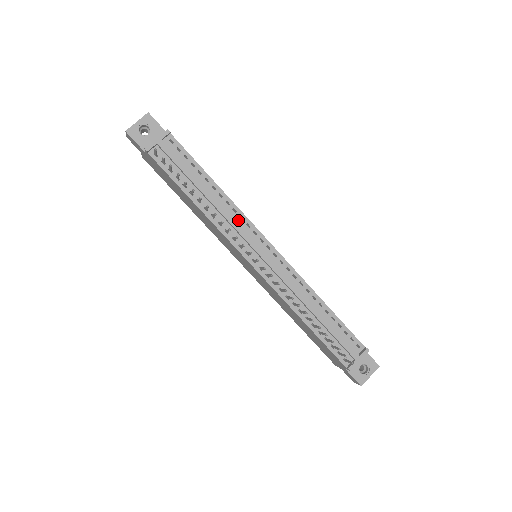
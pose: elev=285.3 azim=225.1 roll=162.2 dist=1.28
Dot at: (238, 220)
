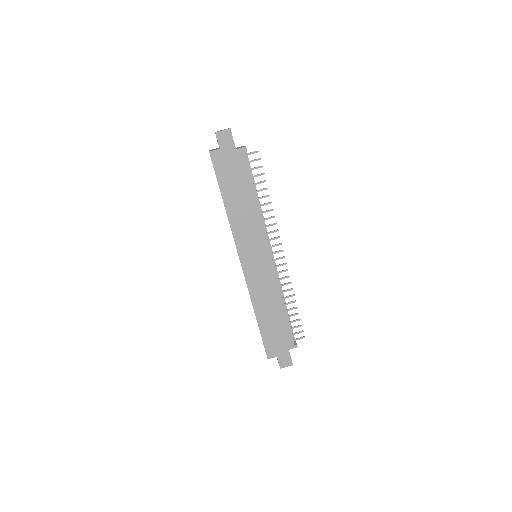
Dot at: occluded
